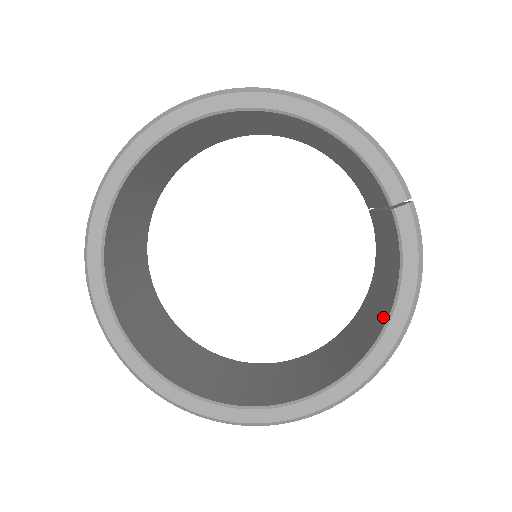
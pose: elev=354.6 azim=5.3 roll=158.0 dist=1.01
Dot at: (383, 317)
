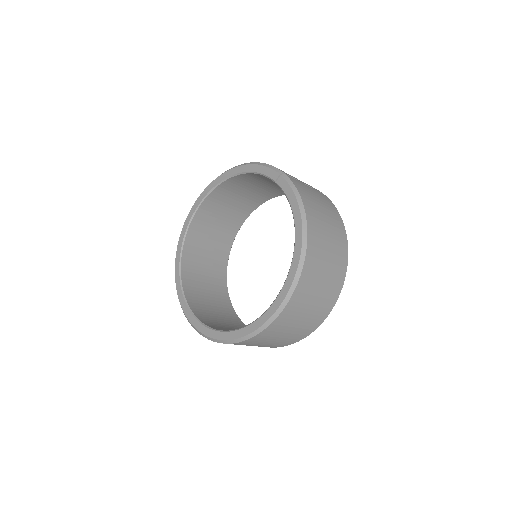
Dot at: occluded
